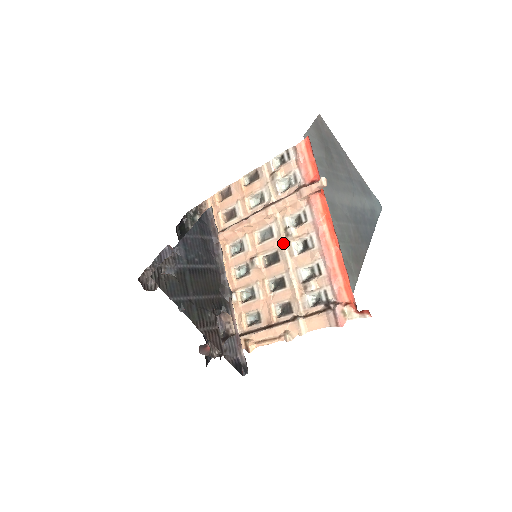
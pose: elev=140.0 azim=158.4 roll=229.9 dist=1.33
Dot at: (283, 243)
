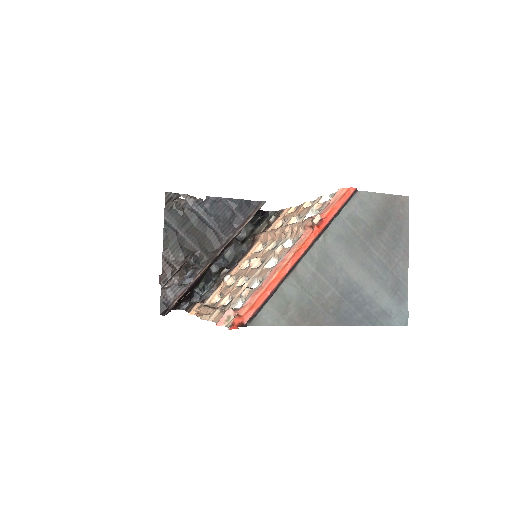
Dot at: (271, 255)
